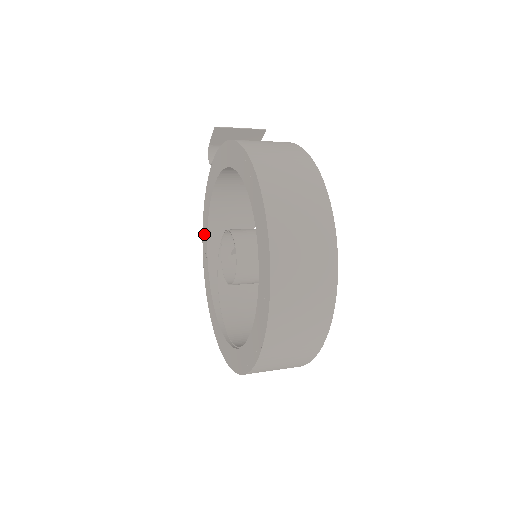
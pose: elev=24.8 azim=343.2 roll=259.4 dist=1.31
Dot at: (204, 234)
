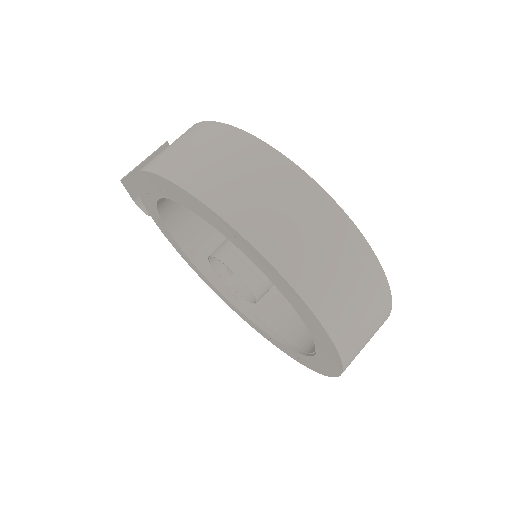
Dot at: (203, 279)
